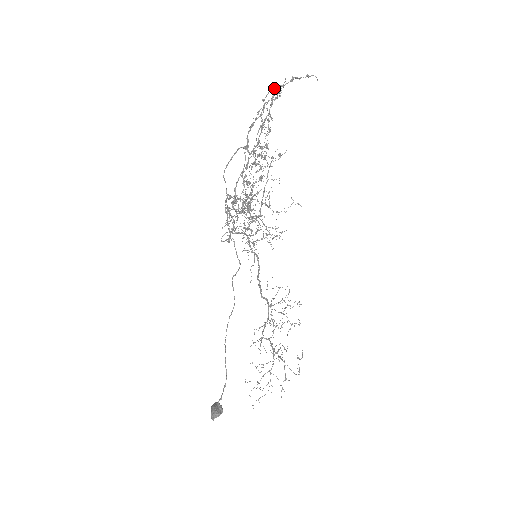
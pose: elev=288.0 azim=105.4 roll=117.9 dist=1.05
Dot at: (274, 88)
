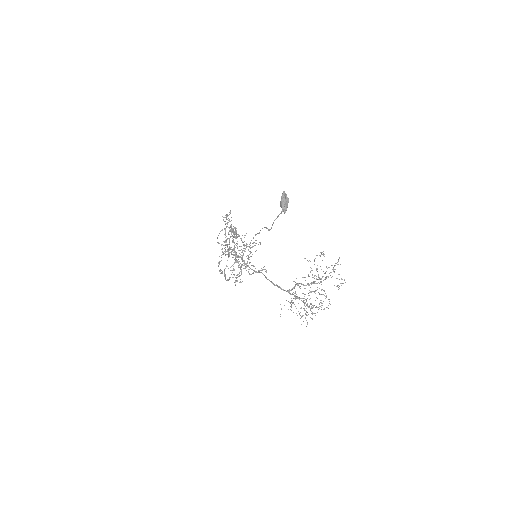
Dot at: (222, 252)
